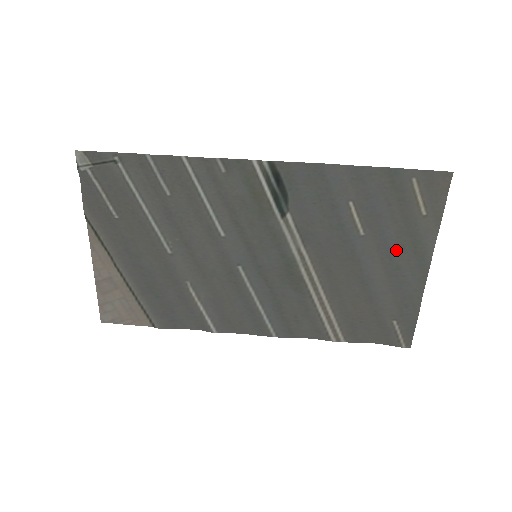
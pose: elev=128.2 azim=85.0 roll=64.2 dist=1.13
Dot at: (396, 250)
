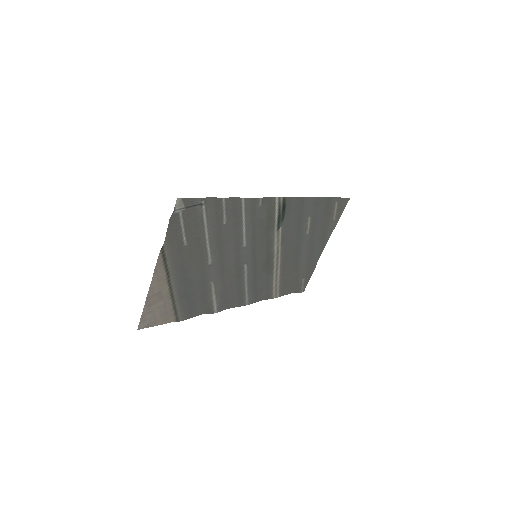
Dot at: (316, 240)
